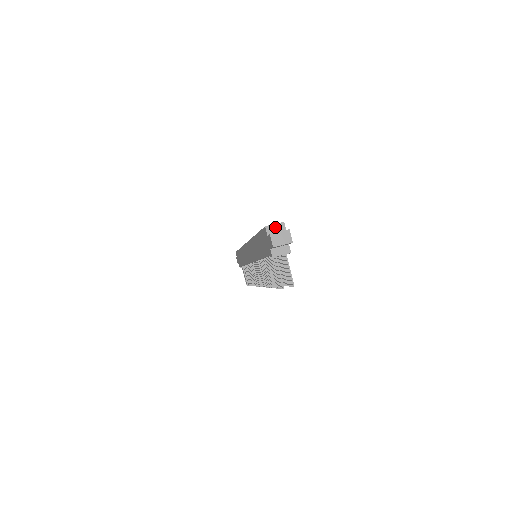
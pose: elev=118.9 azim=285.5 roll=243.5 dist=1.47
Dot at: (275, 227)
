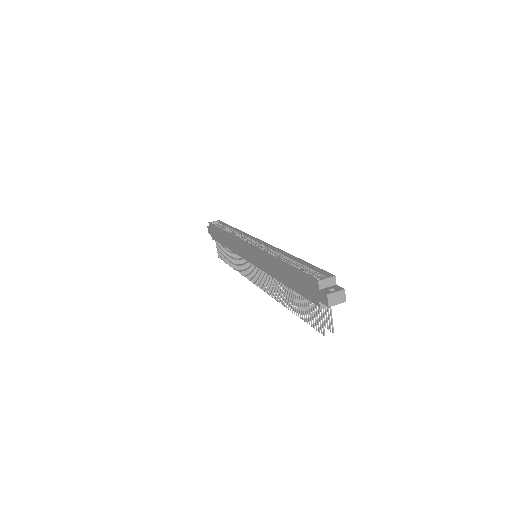
Dot at: (327, 281)
